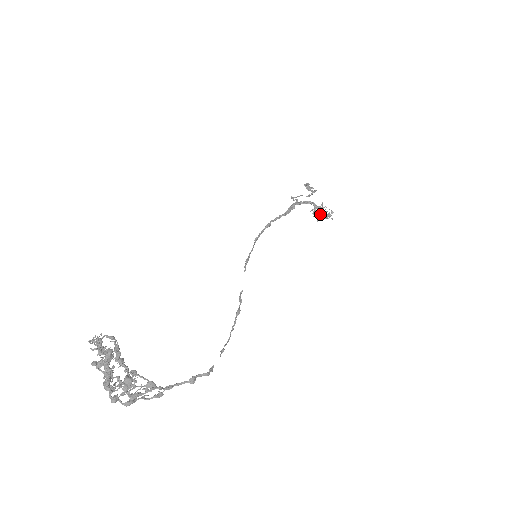
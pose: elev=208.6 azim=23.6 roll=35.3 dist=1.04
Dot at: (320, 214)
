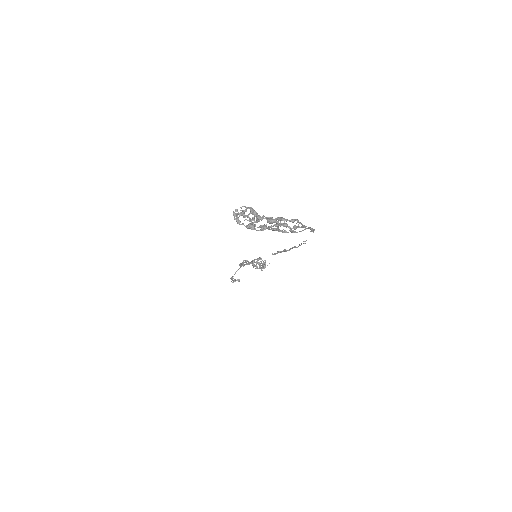
Dot at: (259, 265)
